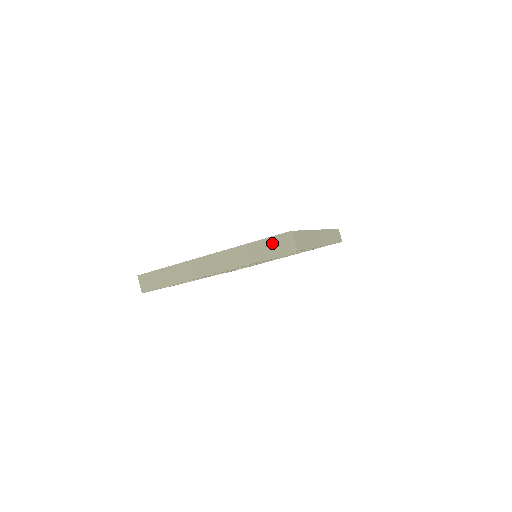
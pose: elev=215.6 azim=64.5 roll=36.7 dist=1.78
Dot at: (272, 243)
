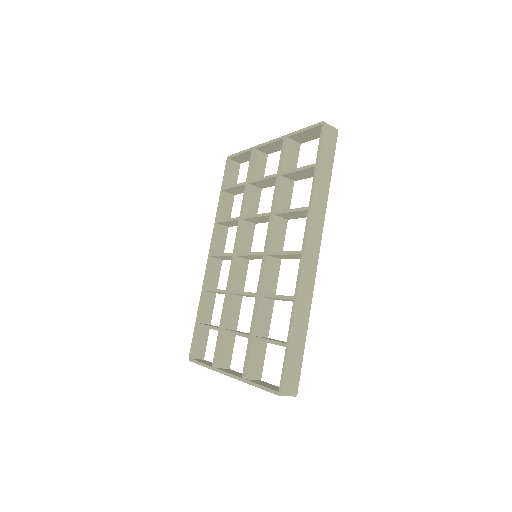
Dot at: occluded
